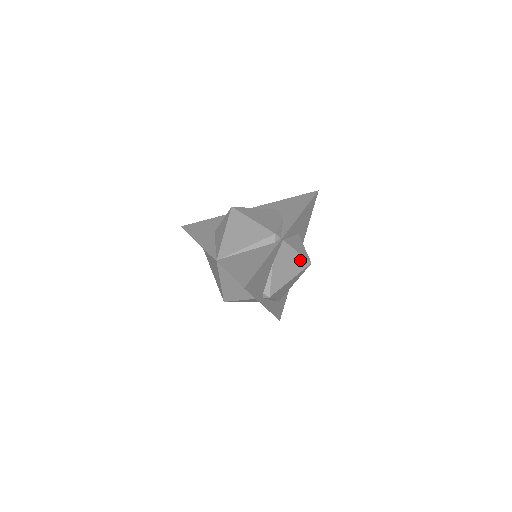
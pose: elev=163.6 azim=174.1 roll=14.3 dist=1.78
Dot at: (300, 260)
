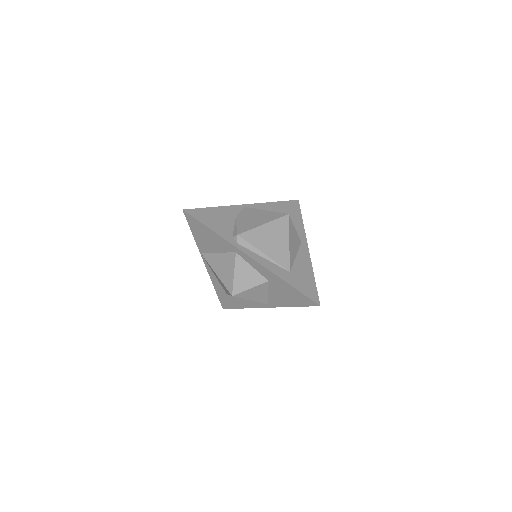
Dot at: (271, 214)
